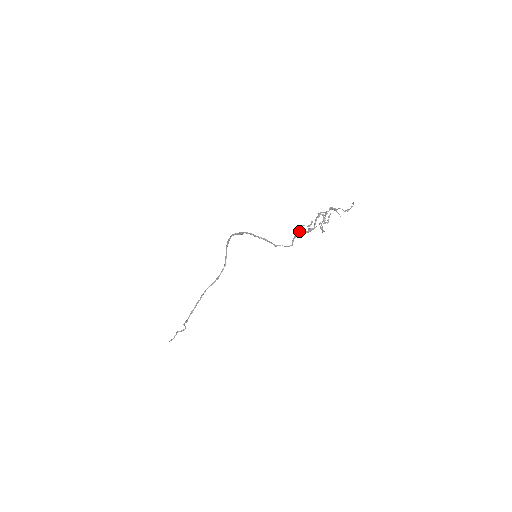
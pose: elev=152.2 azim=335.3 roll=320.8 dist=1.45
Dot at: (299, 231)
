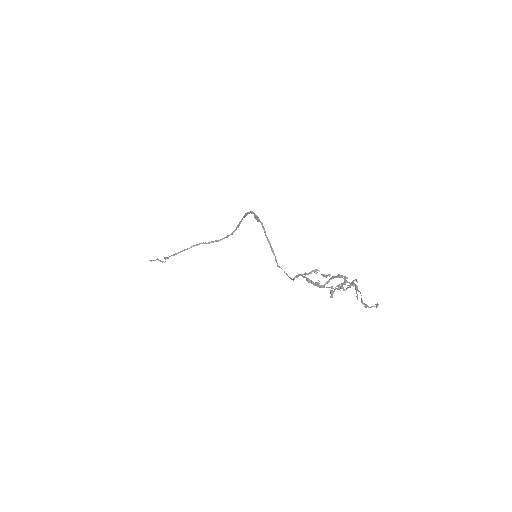
Dot at: (306, 274)
